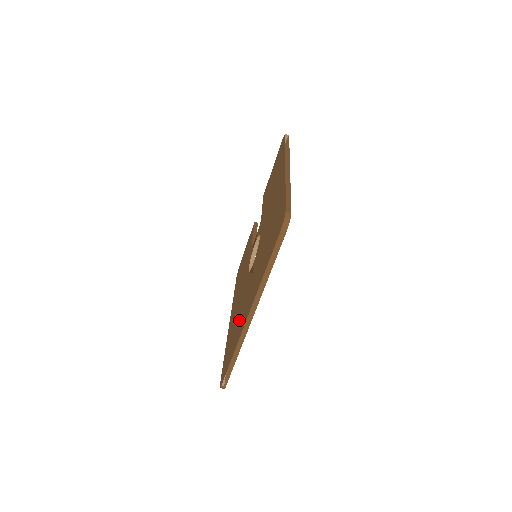
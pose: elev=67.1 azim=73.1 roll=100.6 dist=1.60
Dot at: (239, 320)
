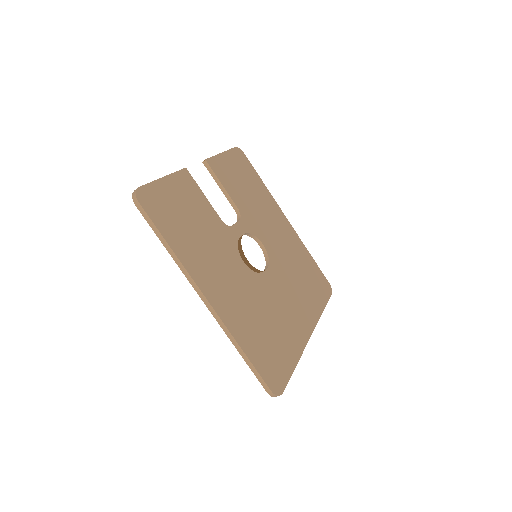
Dot at: occluded
